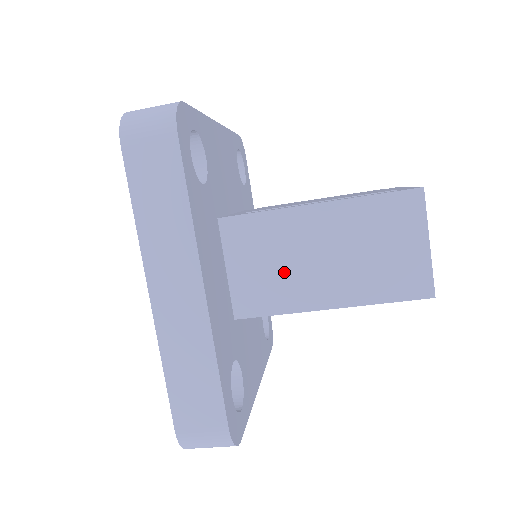
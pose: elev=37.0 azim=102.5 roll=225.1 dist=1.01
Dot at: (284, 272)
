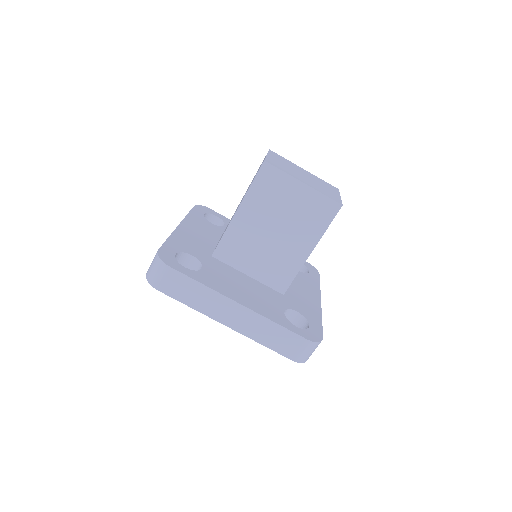
Dot at: occluded
